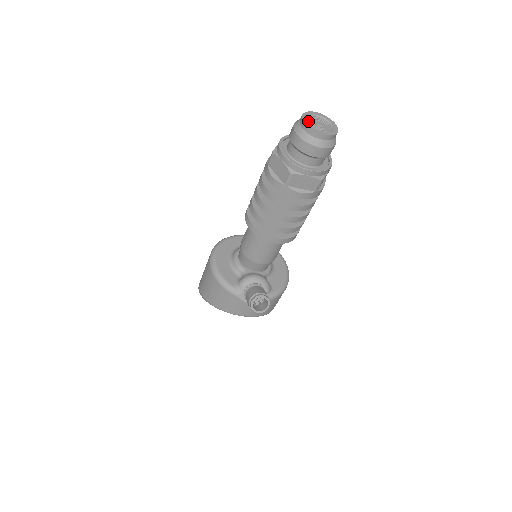
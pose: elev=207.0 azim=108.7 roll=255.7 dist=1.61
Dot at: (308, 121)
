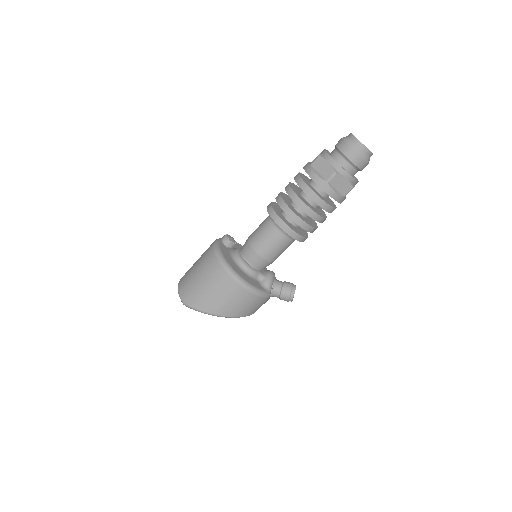
Dot at: (362, 144)
